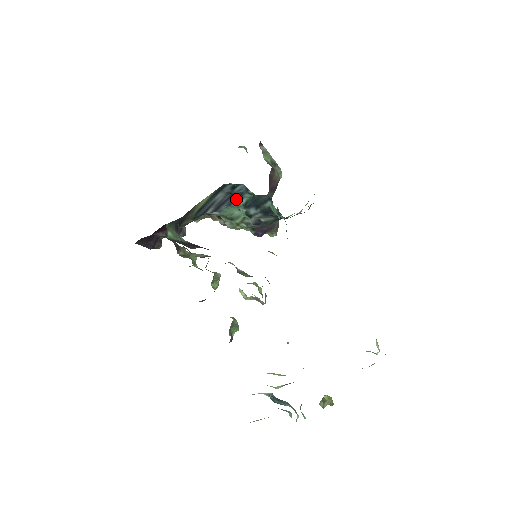
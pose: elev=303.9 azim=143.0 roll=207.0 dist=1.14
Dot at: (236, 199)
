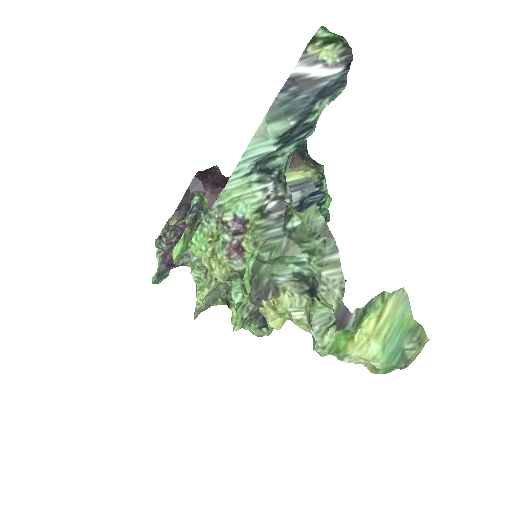
Dot at: occluded
